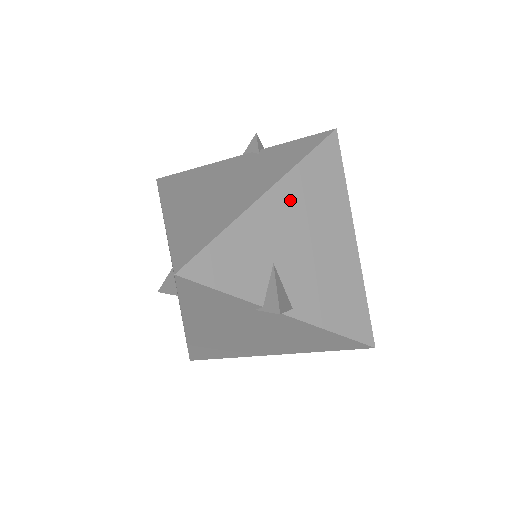
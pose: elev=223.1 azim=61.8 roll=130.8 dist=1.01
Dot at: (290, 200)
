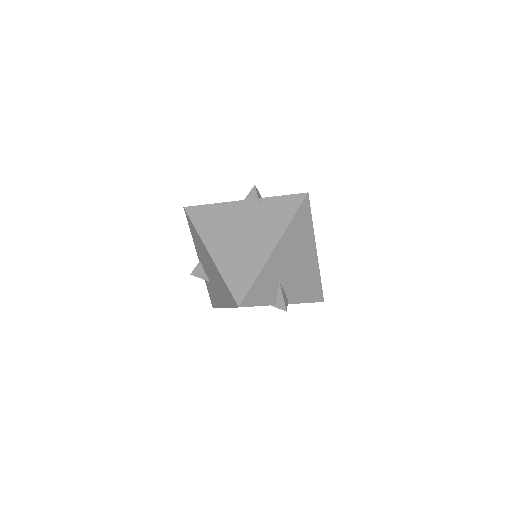
Dot at: (286, 246)
